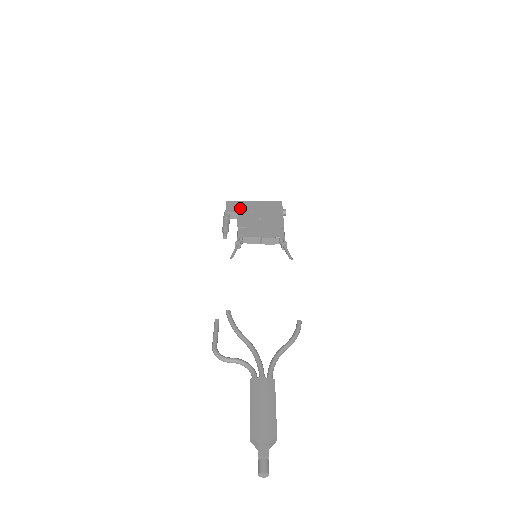
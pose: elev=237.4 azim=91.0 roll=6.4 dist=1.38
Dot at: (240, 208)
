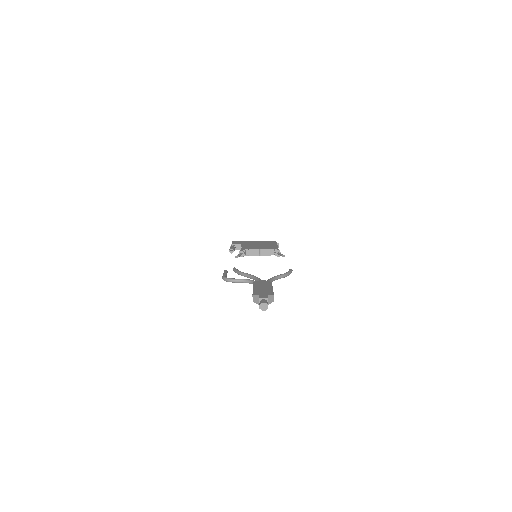
Dot at: (243, 243)
